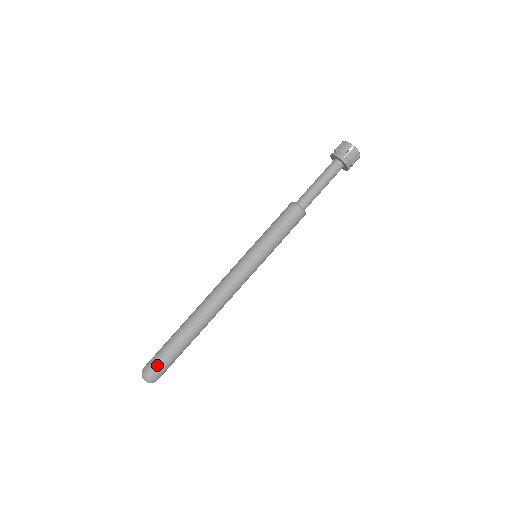
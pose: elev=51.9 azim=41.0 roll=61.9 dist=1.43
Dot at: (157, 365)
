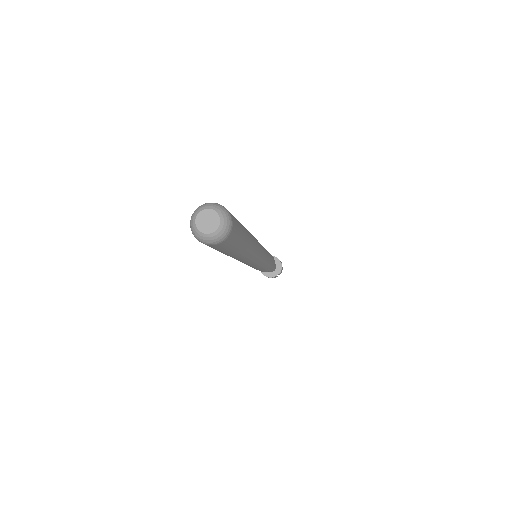
Dot at: occluded
